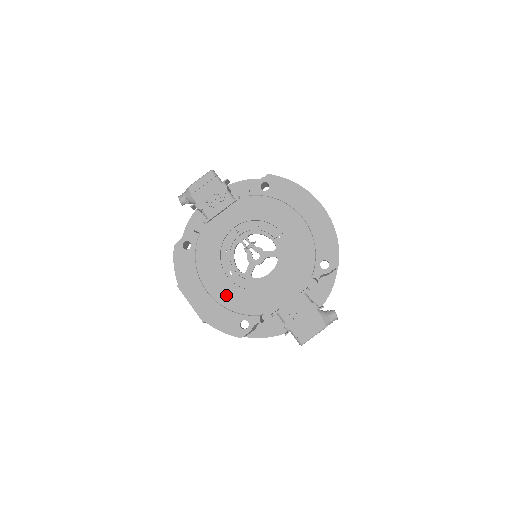
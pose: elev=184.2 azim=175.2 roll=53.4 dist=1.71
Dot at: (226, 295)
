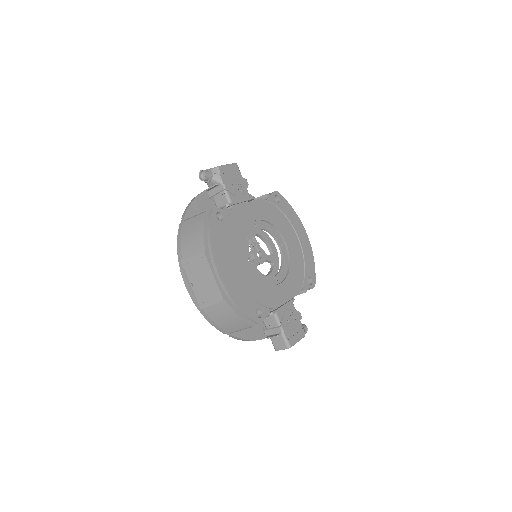
Dot at: (246, 279)
